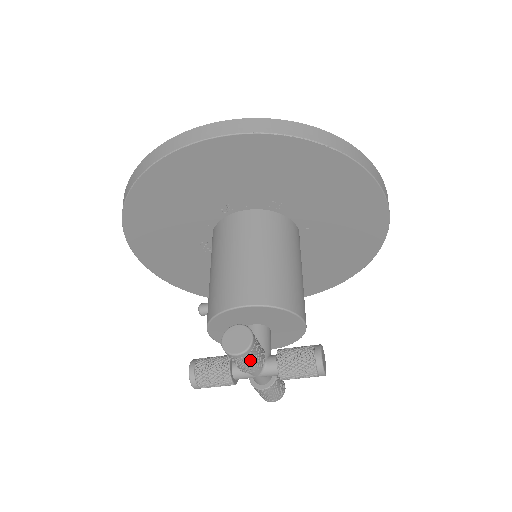
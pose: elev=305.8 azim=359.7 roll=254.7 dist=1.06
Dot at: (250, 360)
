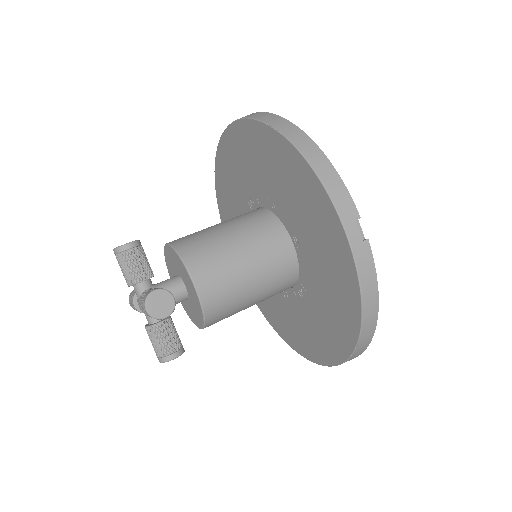
Dot at: (122, 264)
